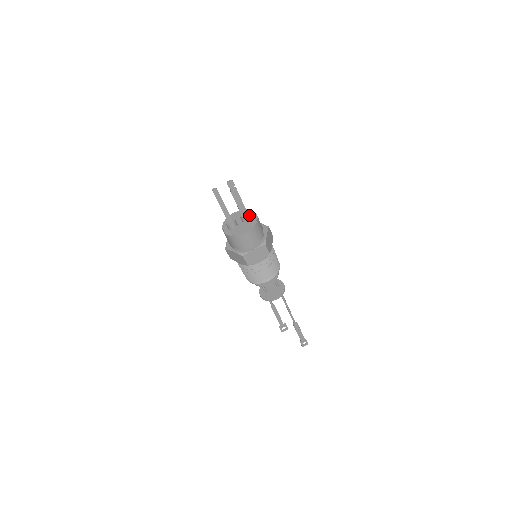
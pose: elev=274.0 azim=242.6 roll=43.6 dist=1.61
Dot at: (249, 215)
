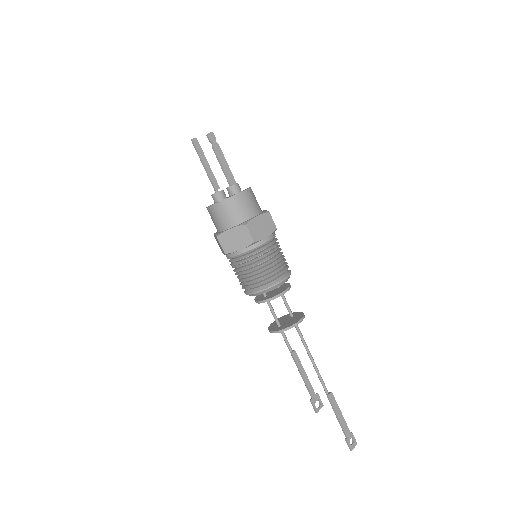
Dot at: (238, 185)
